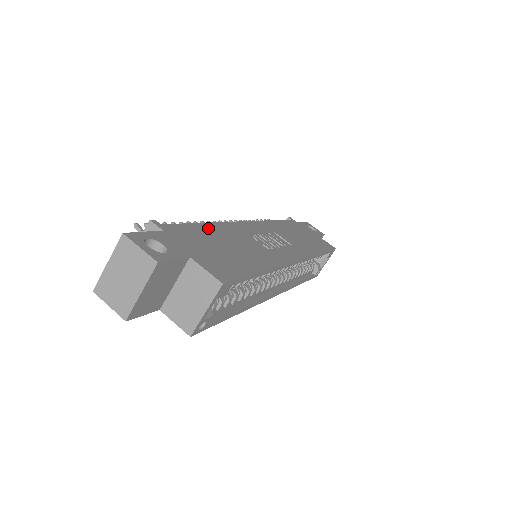
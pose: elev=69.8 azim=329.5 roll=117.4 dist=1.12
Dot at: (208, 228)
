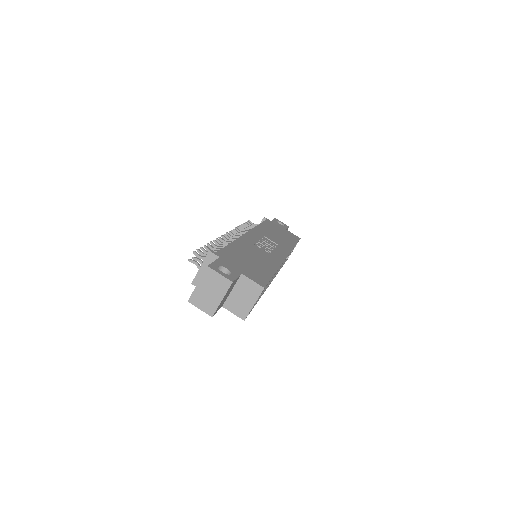
Dot at: (235, 247)
